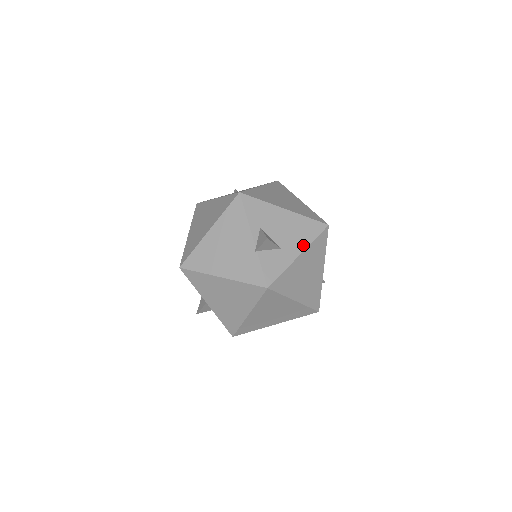
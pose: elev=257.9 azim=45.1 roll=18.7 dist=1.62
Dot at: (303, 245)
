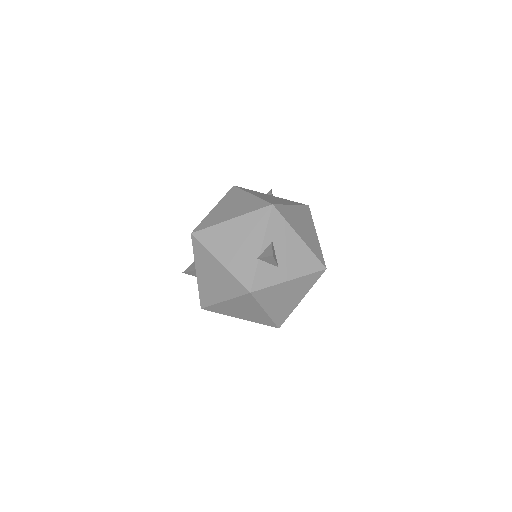
Dot at: (297, 274)
